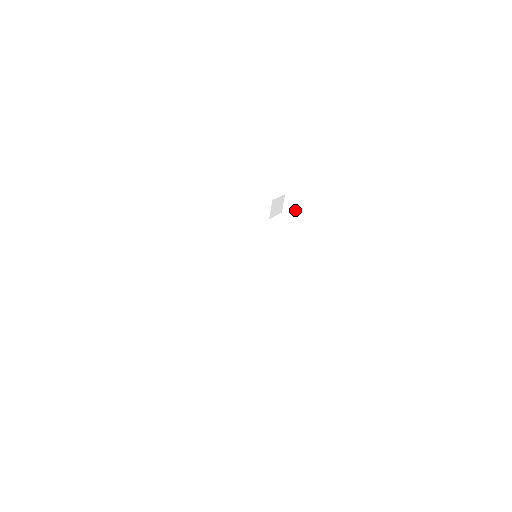
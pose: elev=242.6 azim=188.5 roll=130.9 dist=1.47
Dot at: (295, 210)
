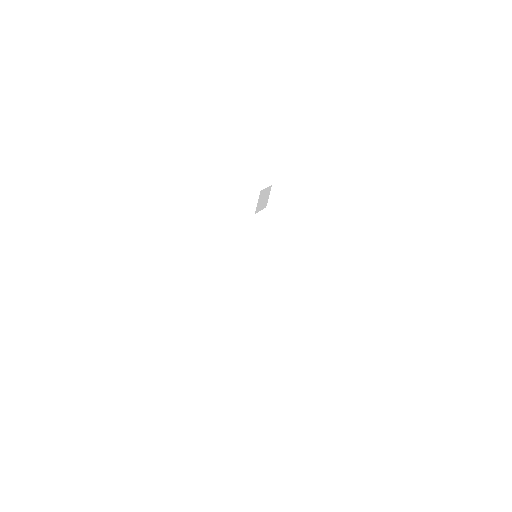
Dot at: (283, 205)
